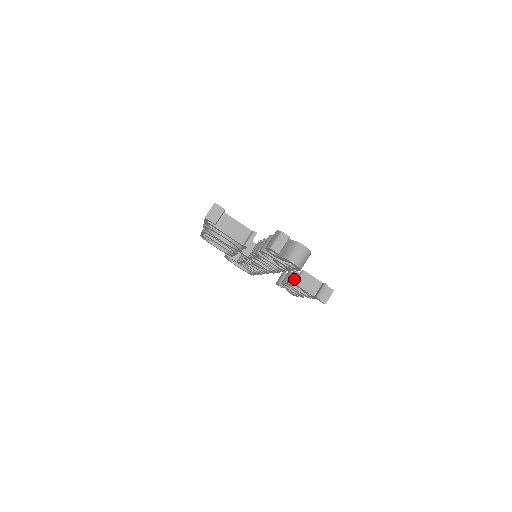
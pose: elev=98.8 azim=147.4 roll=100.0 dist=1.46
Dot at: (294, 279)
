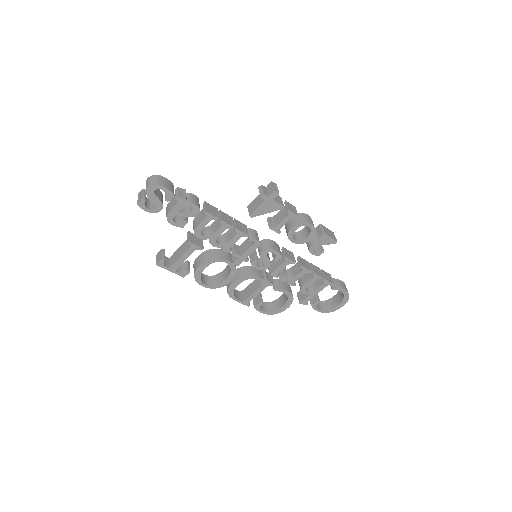
Dot at: (272, 223)
